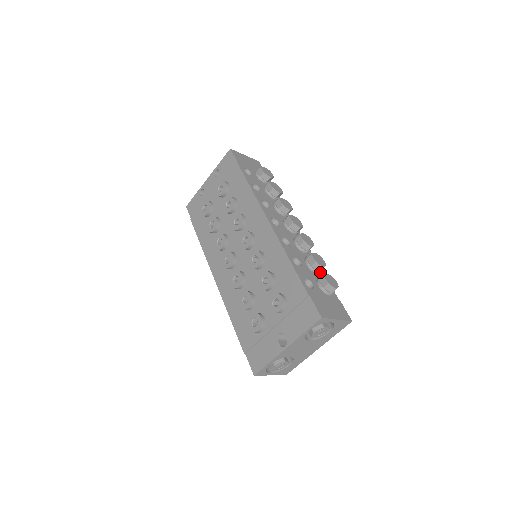
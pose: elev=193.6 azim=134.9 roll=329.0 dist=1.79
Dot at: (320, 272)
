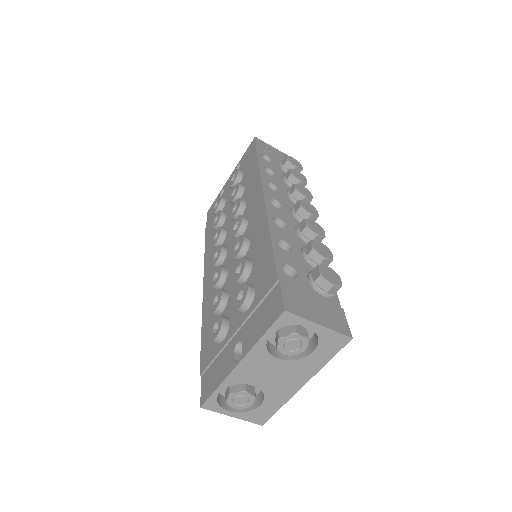
Dot at: occluded
